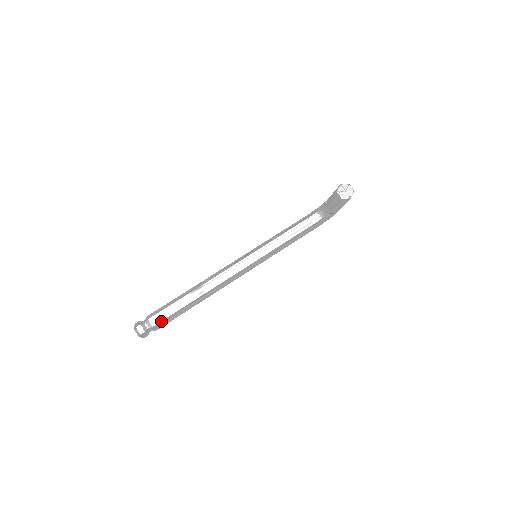
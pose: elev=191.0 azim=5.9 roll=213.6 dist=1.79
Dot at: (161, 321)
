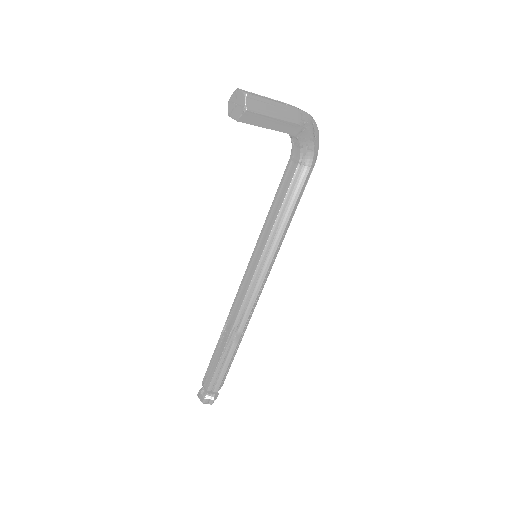
Dot at: (211, 382)
